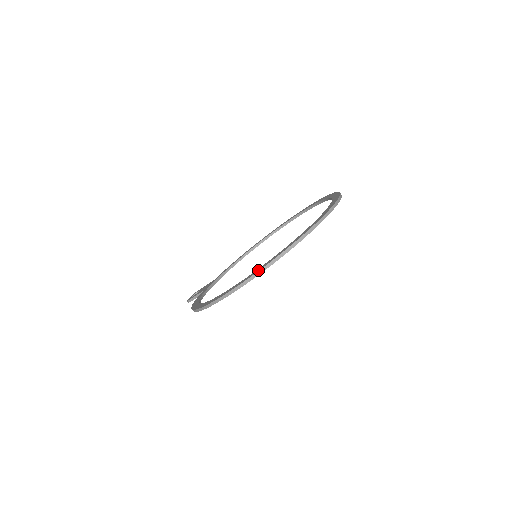
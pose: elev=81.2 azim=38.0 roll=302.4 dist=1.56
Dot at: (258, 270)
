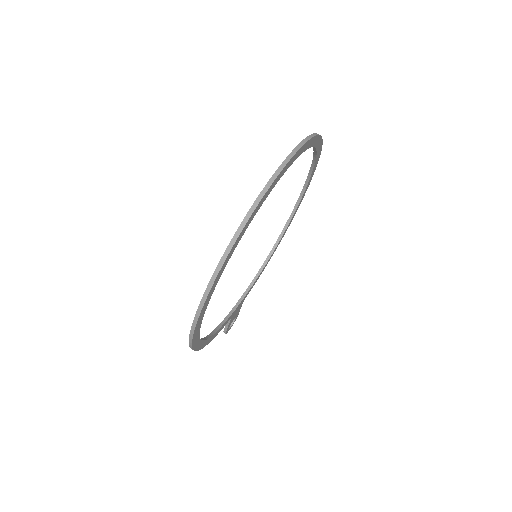
Dot at: (210, 281)
